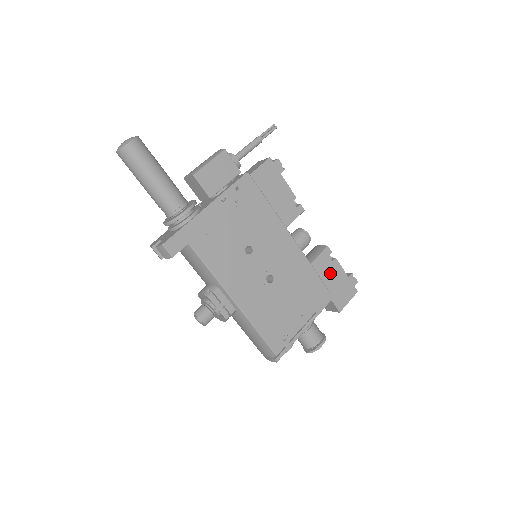
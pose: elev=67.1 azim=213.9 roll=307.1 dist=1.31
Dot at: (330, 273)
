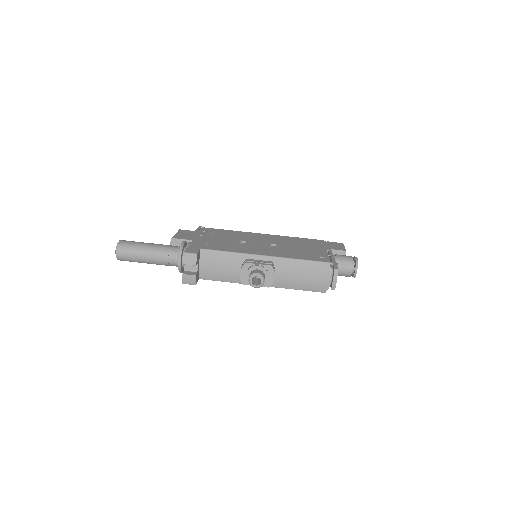
Dot at: occluded
